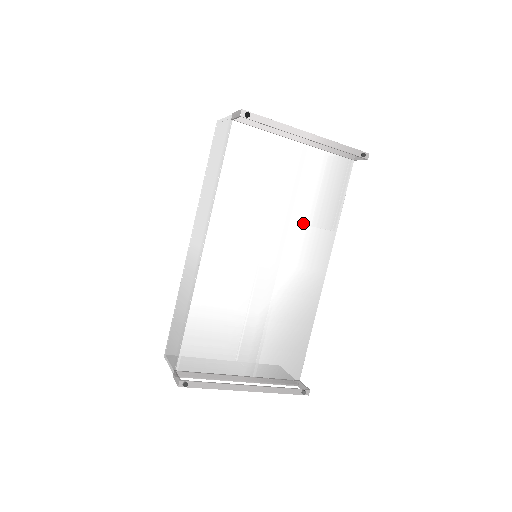
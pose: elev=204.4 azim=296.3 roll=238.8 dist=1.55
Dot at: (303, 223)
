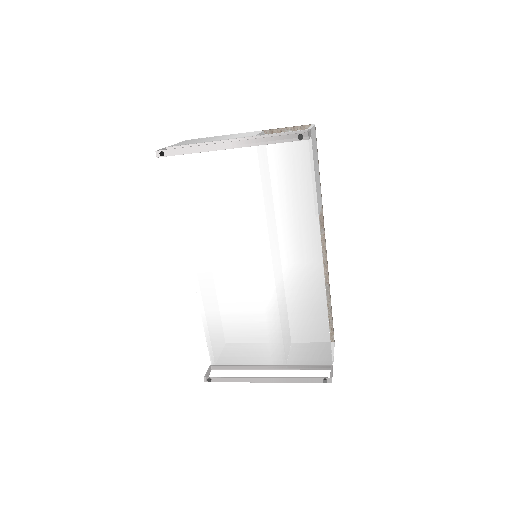
Dot at: (276, 221)
